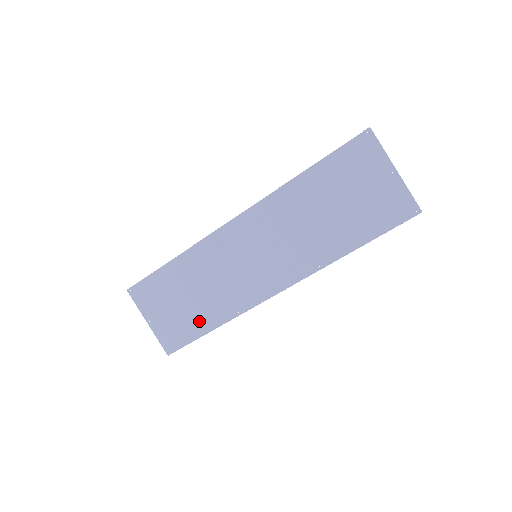
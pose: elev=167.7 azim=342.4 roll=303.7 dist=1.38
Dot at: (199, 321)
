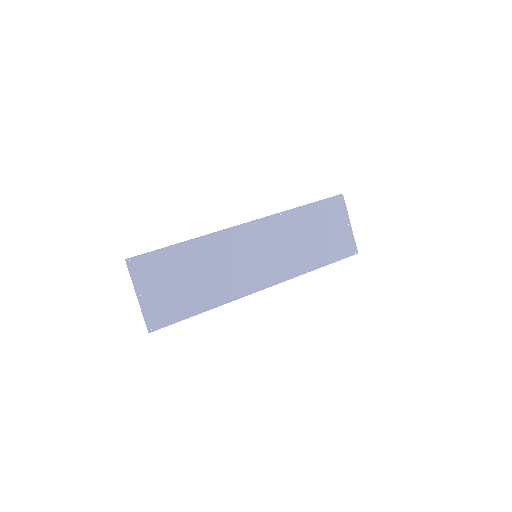
Dot at: (192, 302)
